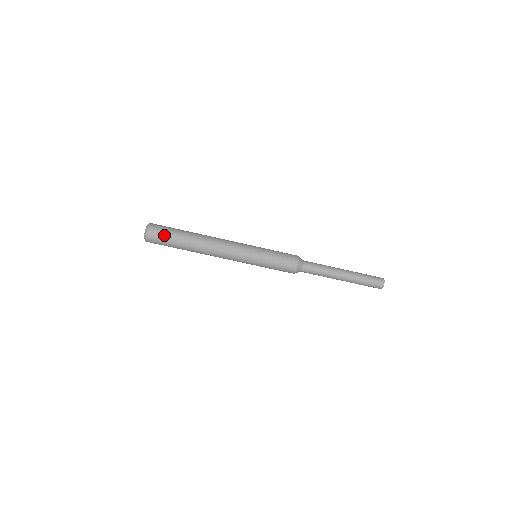
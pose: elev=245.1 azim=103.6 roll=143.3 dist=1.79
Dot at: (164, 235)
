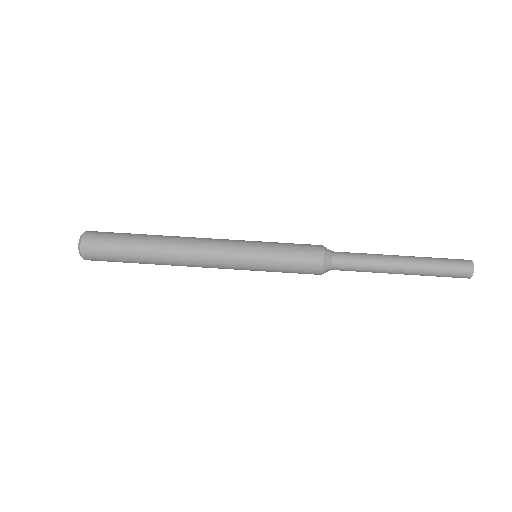
Dot at: (109, 237)
